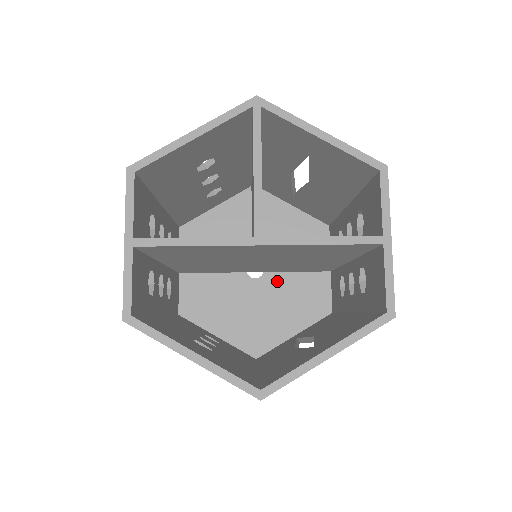
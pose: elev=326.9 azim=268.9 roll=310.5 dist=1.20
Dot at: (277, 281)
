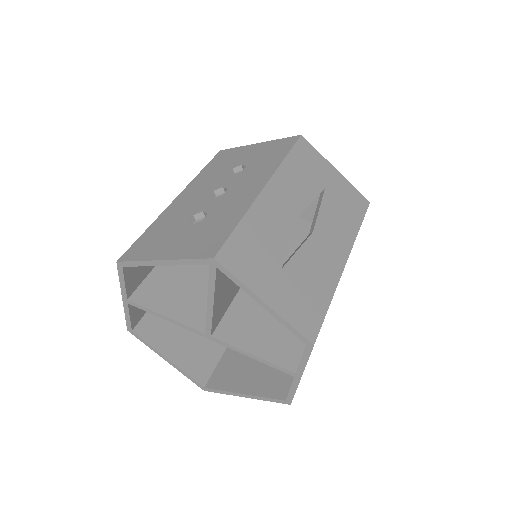
Dot at: occluded
